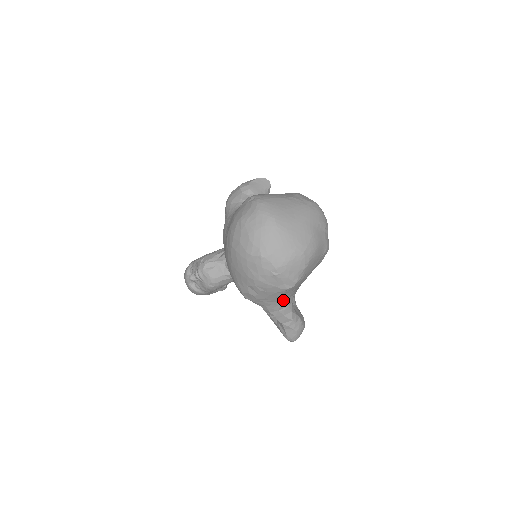
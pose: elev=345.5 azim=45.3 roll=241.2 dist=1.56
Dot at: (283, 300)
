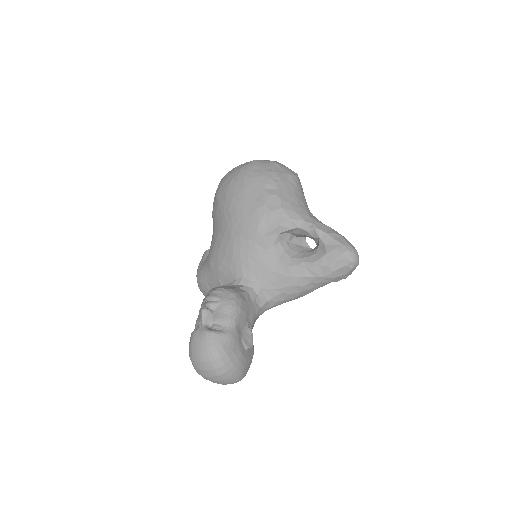
Dot at: (303, 204)
